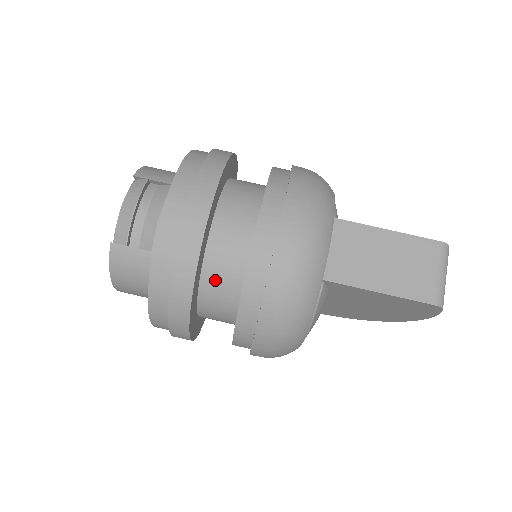
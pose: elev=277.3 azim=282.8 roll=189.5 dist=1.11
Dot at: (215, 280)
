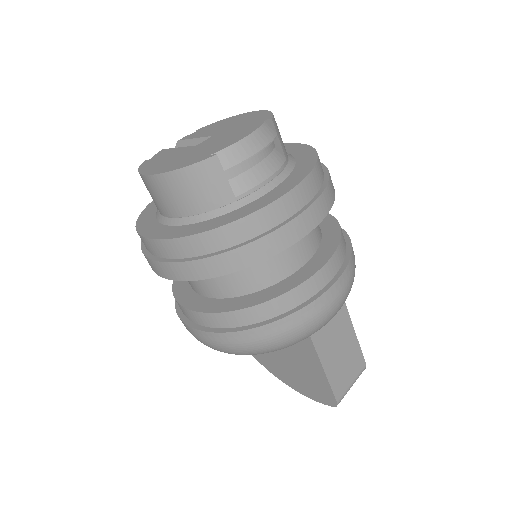
Dot at: (252, 266)
